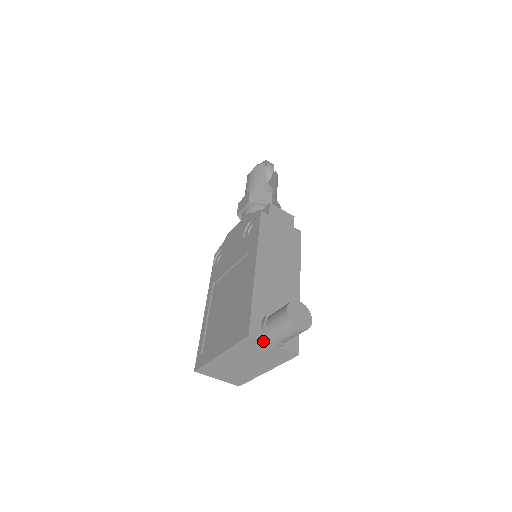
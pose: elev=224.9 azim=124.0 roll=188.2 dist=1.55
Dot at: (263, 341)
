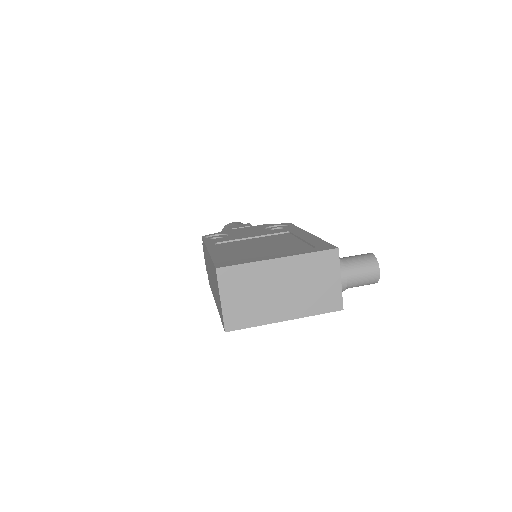
Dot at: (340, 266)
